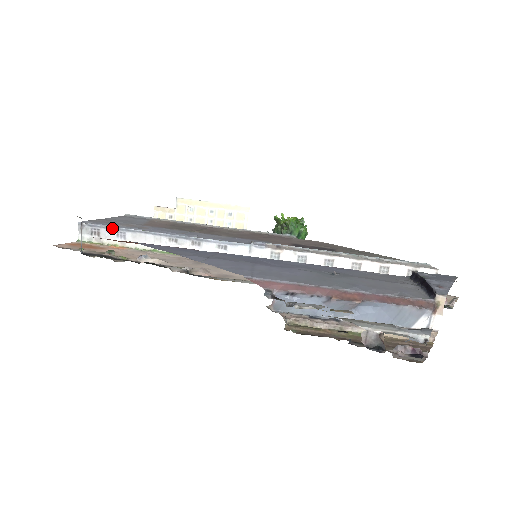
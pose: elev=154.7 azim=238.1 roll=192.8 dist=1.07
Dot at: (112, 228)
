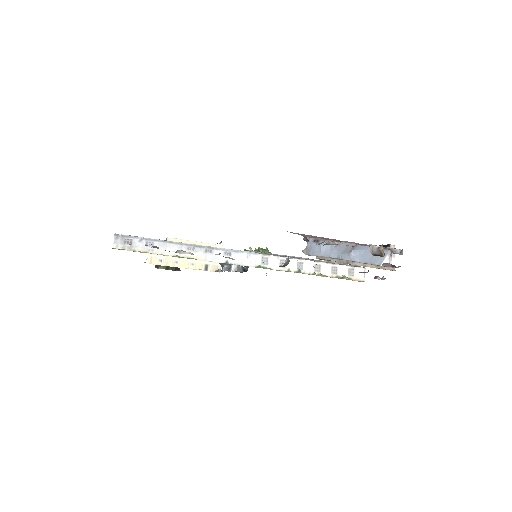
Dot at: (143, 238)
